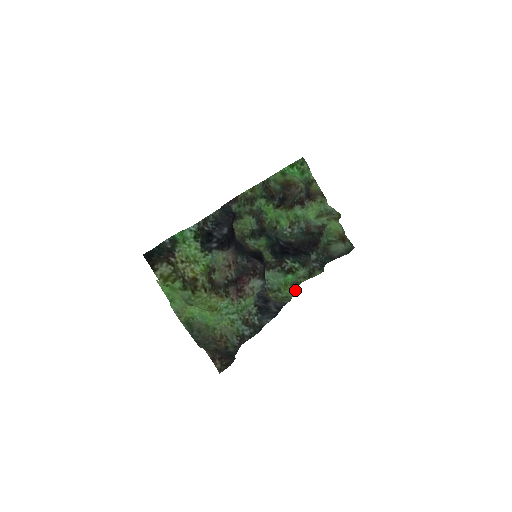
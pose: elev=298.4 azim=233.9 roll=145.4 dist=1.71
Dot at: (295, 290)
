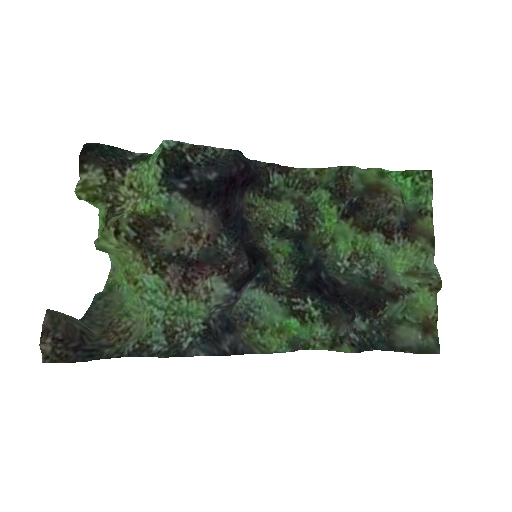
Dot at: (289, 348)
